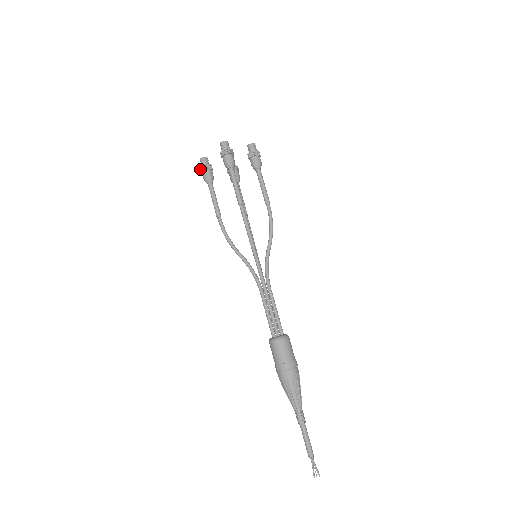
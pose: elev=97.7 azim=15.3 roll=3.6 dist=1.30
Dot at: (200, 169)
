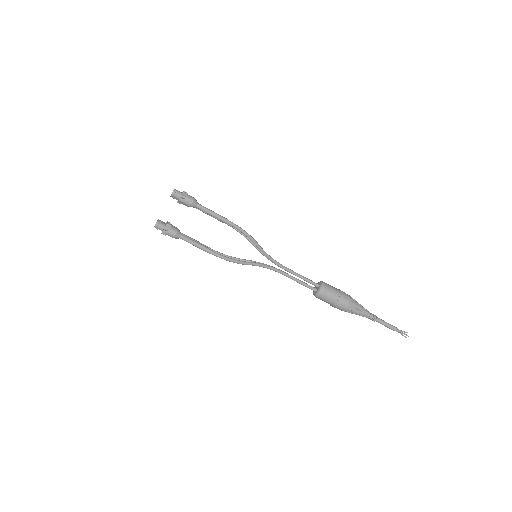
Dot at: occluded
